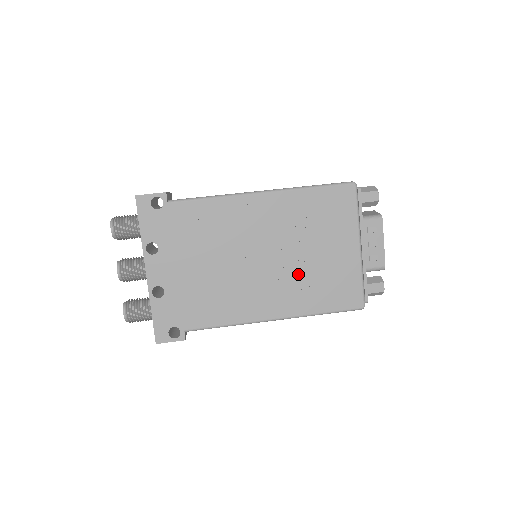
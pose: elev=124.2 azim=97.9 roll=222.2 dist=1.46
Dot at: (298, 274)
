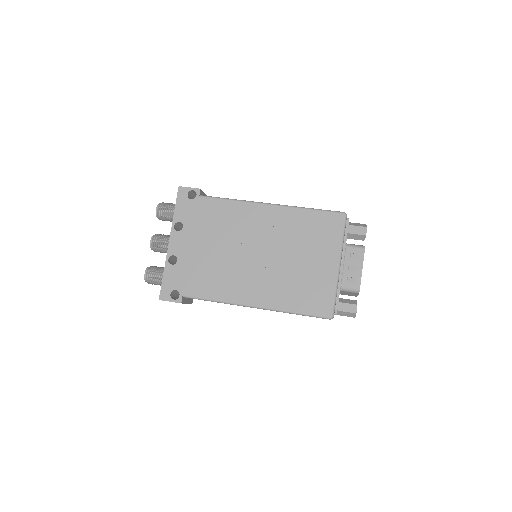
Dot at: (283, 274)
